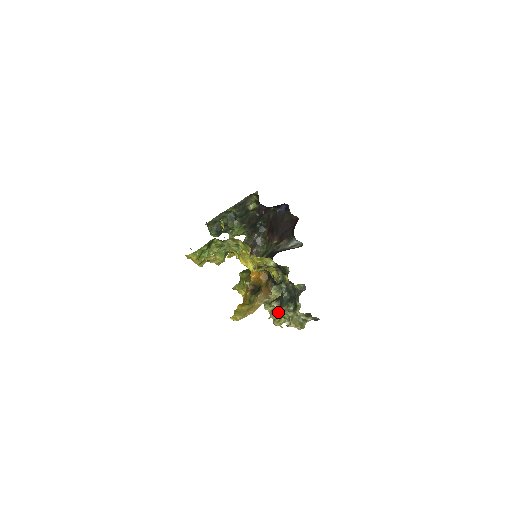
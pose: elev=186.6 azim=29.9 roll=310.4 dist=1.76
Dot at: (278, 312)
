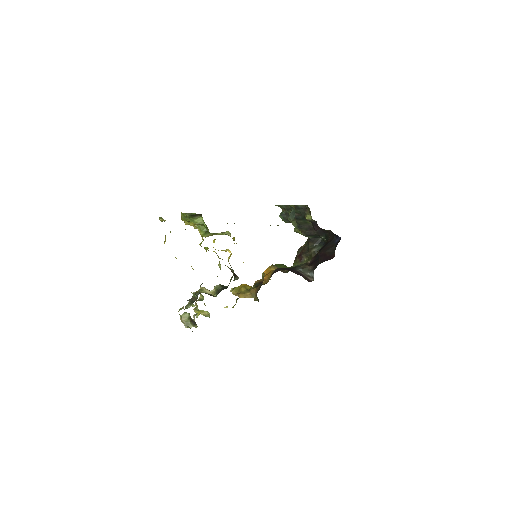
Dot at: occluded
